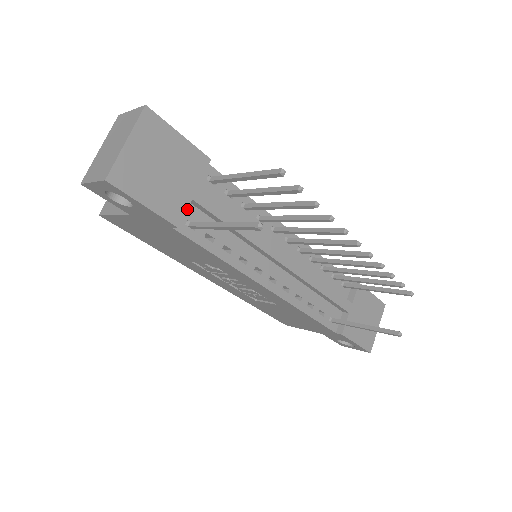
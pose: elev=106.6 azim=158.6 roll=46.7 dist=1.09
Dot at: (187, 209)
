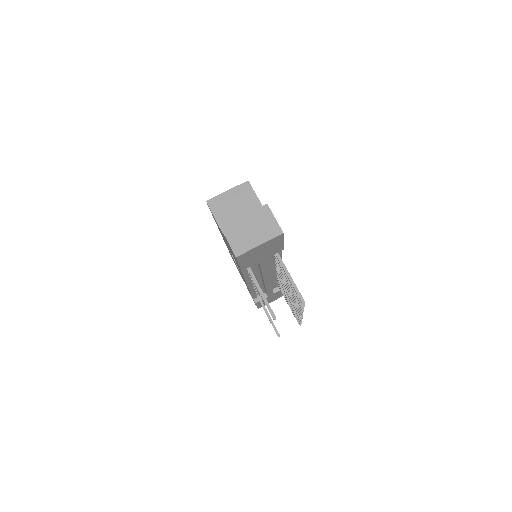
Dot at: occluded
